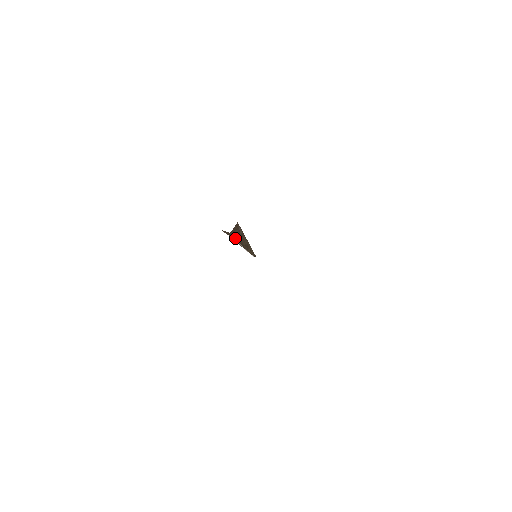
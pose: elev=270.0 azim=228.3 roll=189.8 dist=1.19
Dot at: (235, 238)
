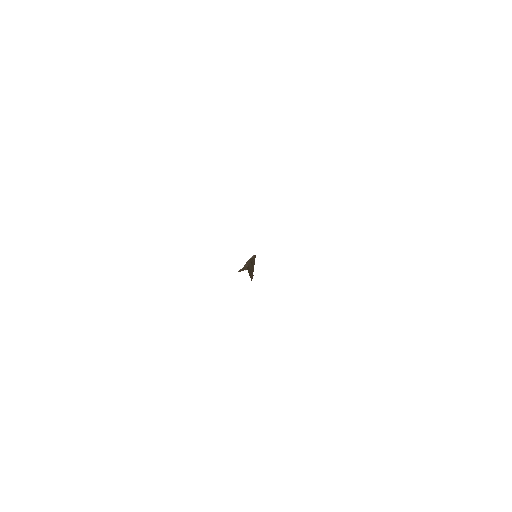
Dot at: occluded
